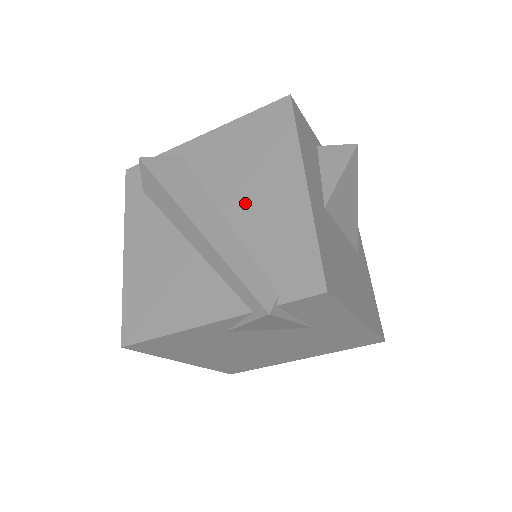
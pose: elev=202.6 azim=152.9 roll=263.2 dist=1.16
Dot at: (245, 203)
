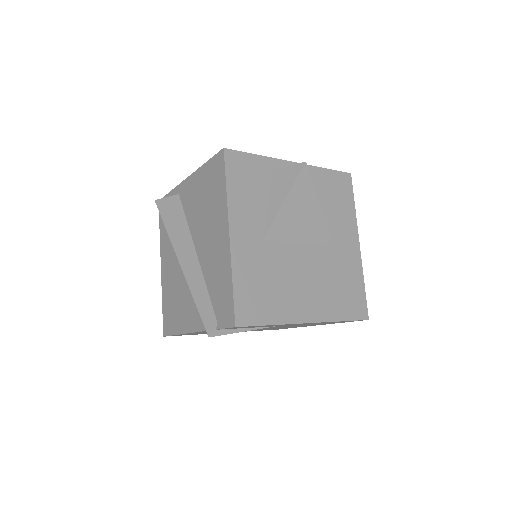
Dot at: (204, 244)
